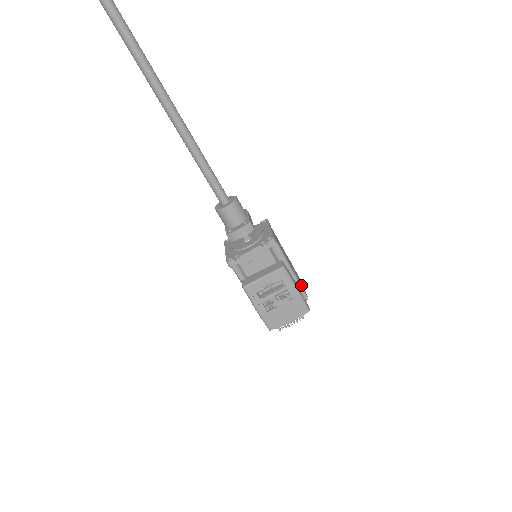
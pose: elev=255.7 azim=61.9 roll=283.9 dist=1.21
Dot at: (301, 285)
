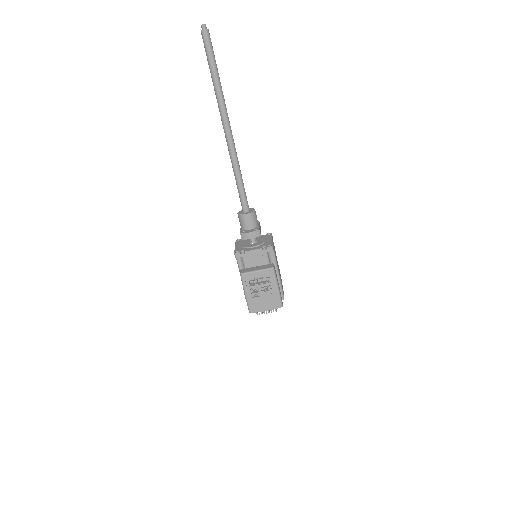
Dot at: occluded
